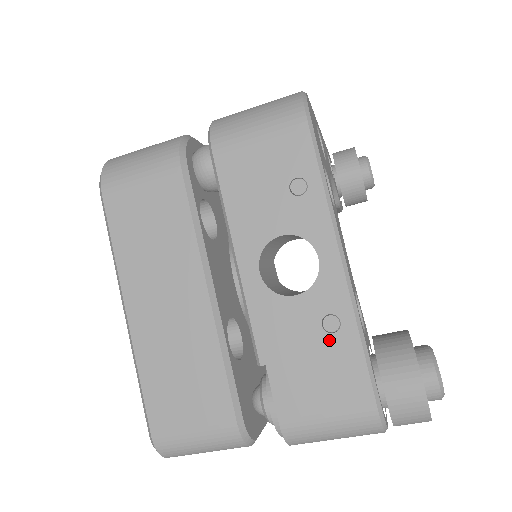
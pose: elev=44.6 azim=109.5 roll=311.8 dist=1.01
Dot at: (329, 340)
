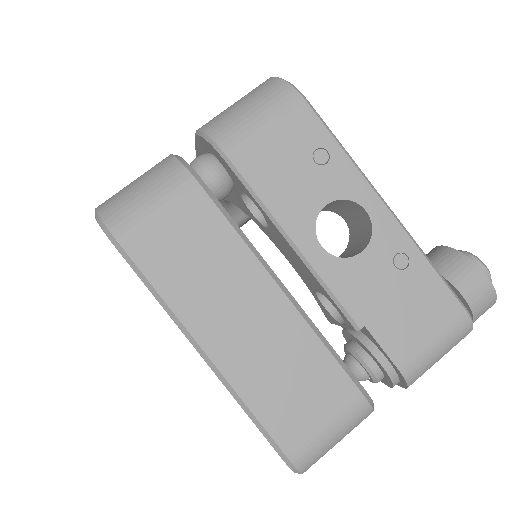
Dot at: (406, 276)
